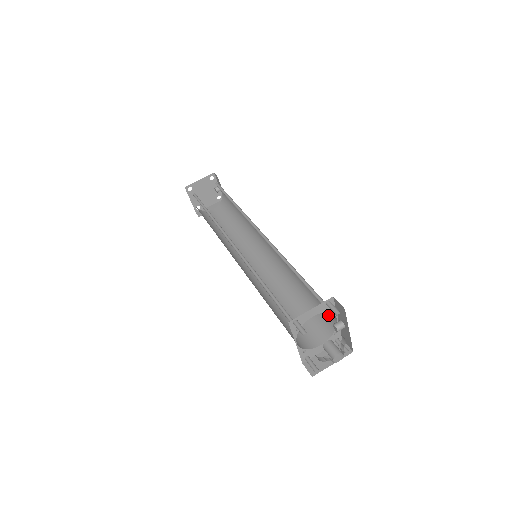
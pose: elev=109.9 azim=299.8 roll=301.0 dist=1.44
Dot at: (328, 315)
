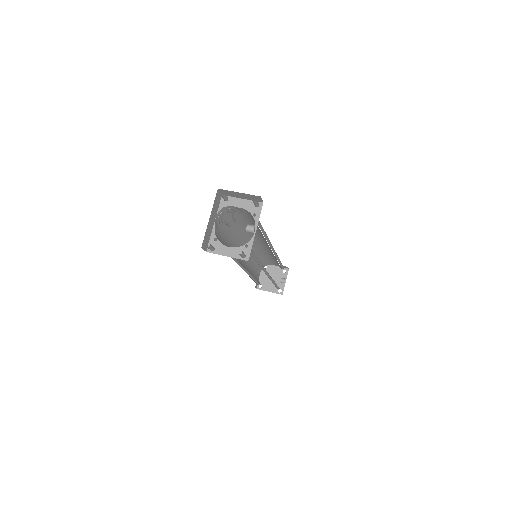
Dot at: occluded
